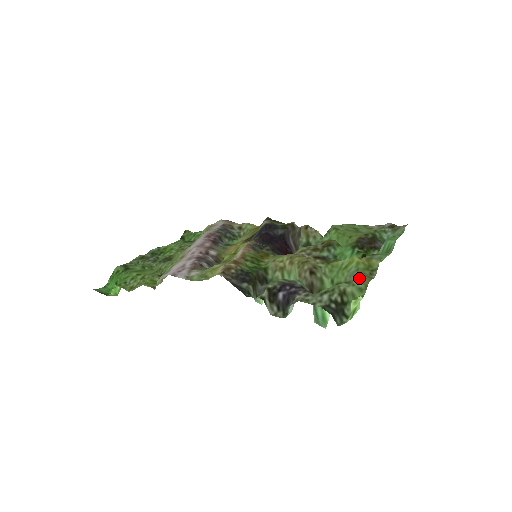
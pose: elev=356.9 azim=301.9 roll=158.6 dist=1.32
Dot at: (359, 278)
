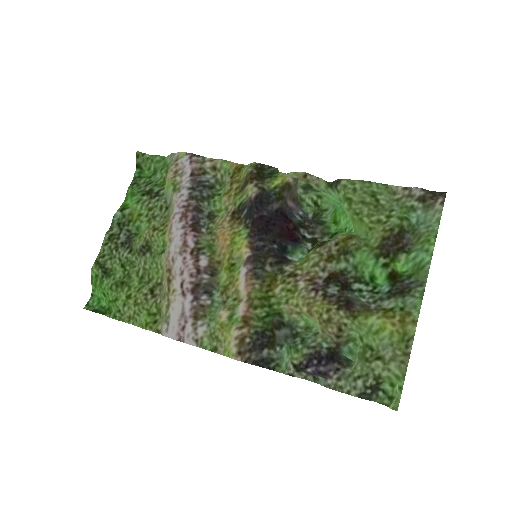
Dot at: (395, 362)
